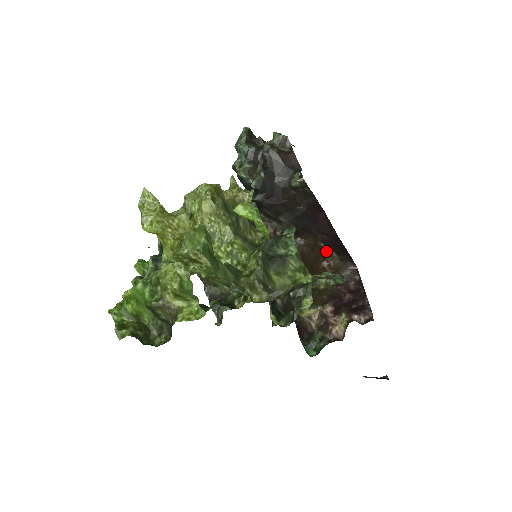
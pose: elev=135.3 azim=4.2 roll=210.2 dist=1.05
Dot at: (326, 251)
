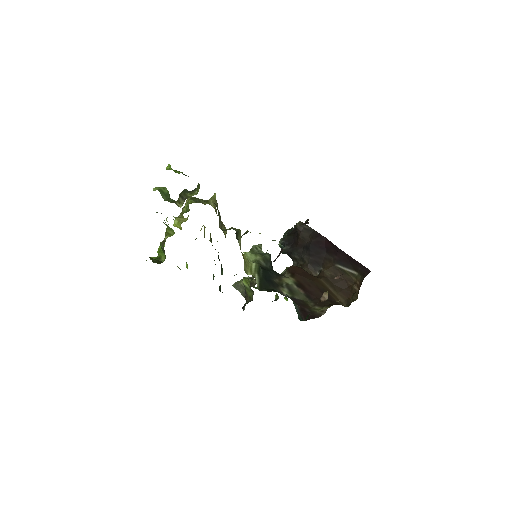
Dot at: (348, 273)
